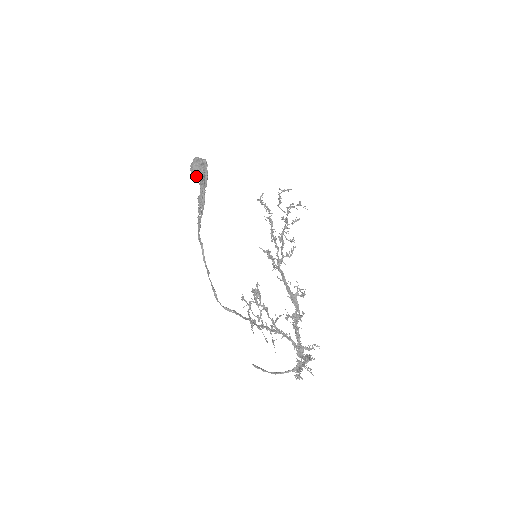
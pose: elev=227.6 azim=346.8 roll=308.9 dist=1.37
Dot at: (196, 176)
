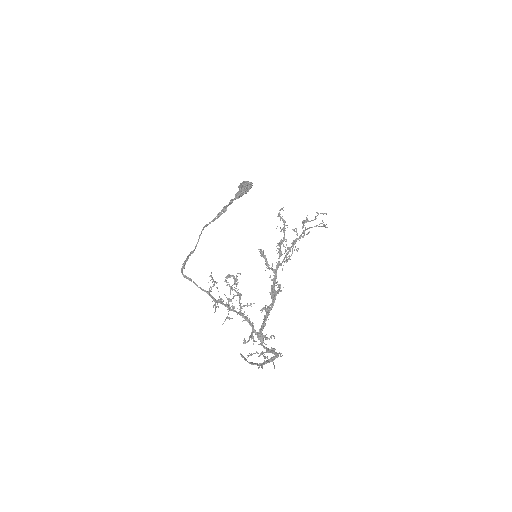
Dot at: occluded
